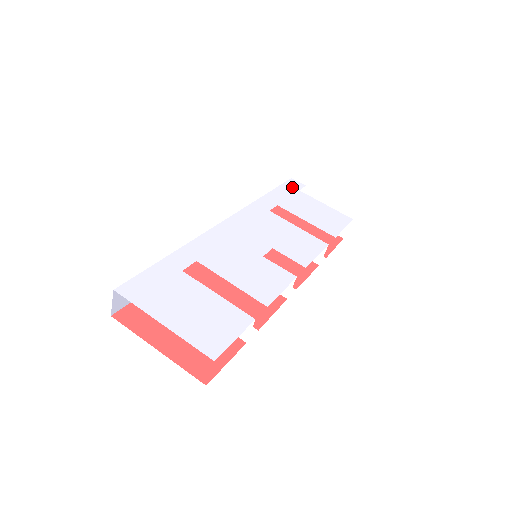
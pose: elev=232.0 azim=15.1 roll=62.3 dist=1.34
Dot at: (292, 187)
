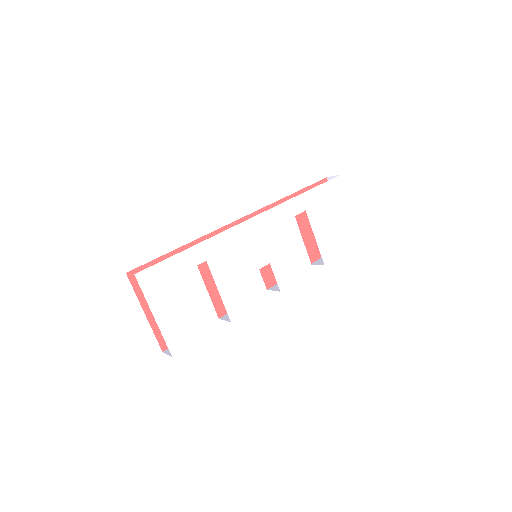
Dot at: (333, 188)
